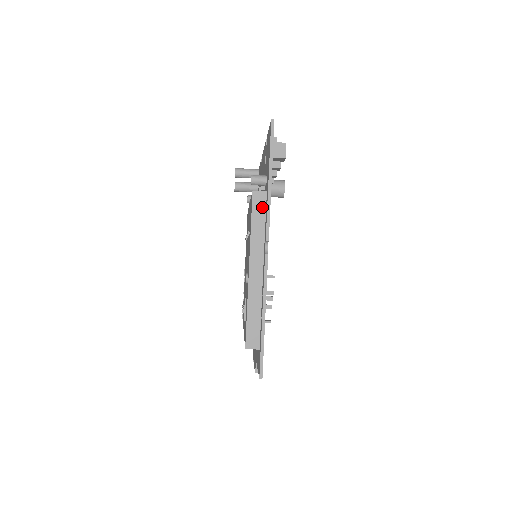
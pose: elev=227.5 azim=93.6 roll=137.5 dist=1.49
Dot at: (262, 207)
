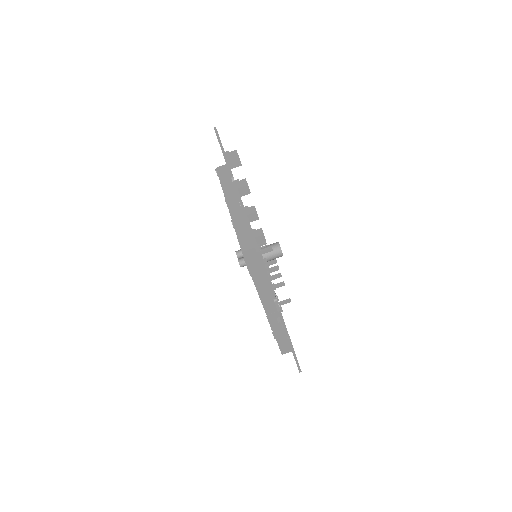
Dot at: (226, 172)
